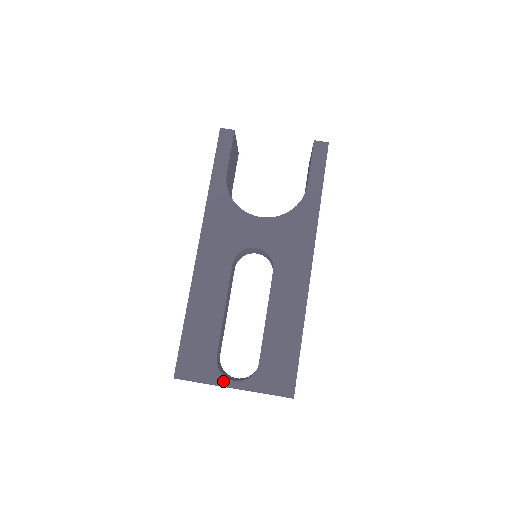
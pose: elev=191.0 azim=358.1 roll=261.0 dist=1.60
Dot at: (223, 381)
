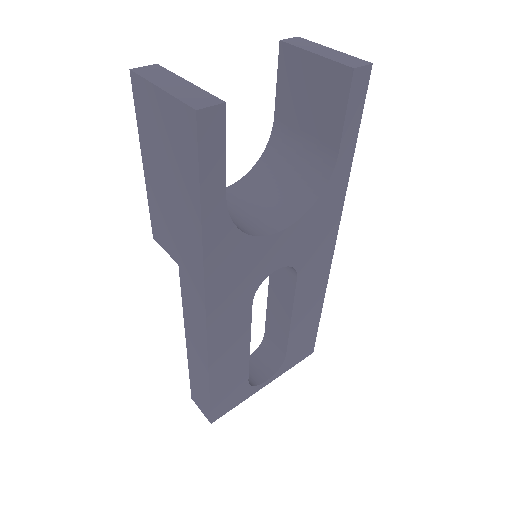
Dot at: (257, 389)
